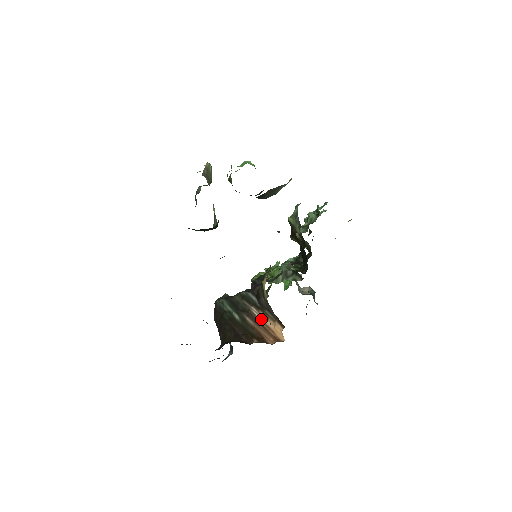
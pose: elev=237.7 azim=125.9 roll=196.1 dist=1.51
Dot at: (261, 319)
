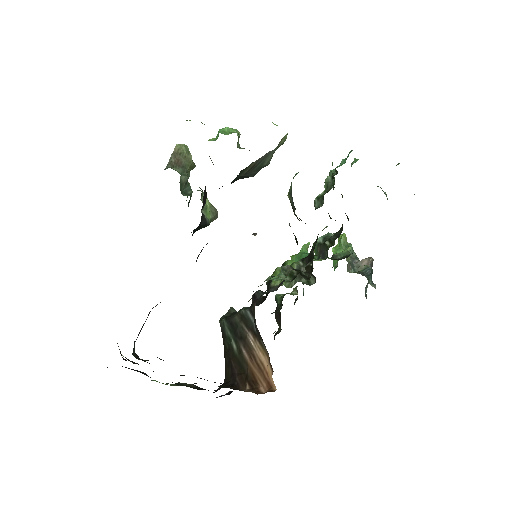
Dot at: (256, 352)
